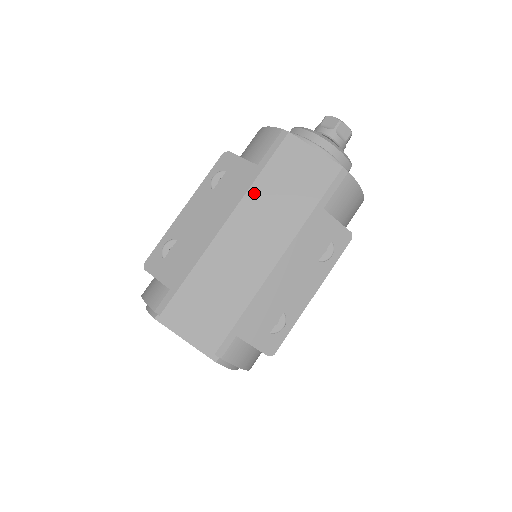
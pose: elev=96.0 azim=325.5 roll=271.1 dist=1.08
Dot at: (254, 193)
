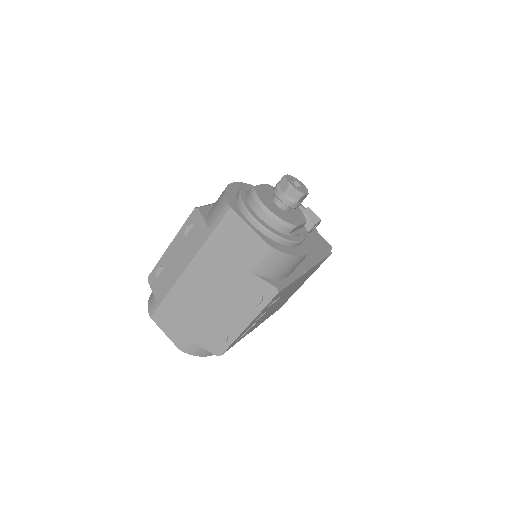
Dot at: (205, 251)
